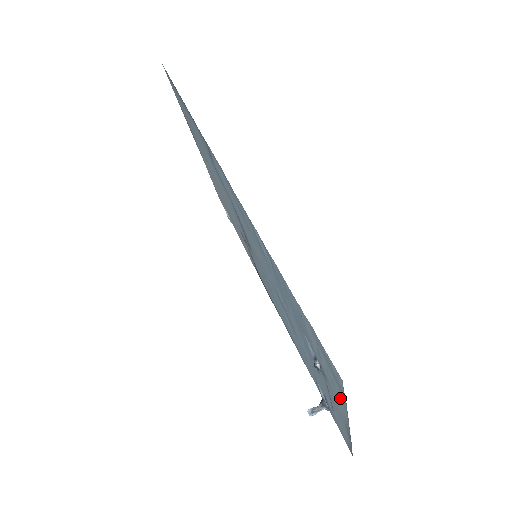
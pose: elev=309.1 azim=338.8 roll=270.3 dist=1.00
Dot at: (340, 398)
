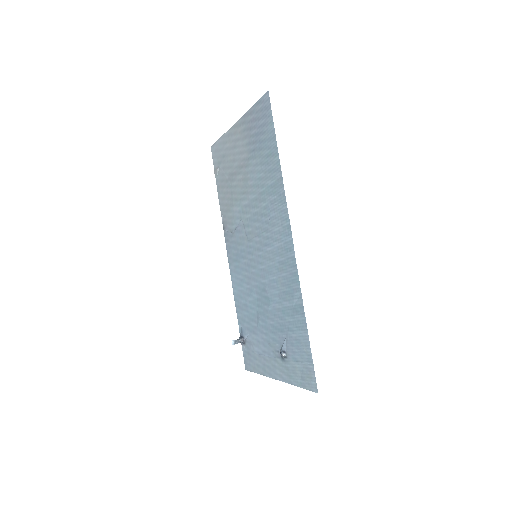
Dot at: (292, 378)
